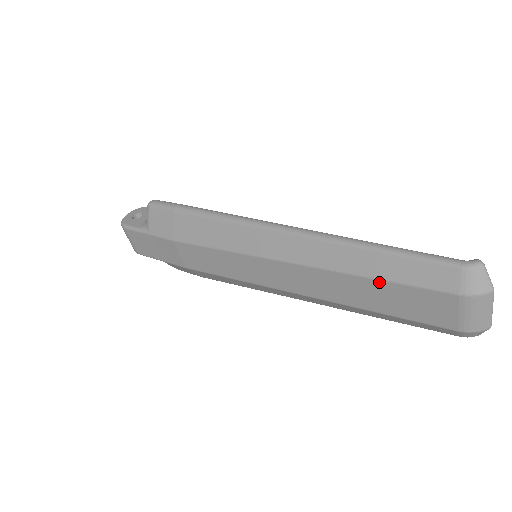
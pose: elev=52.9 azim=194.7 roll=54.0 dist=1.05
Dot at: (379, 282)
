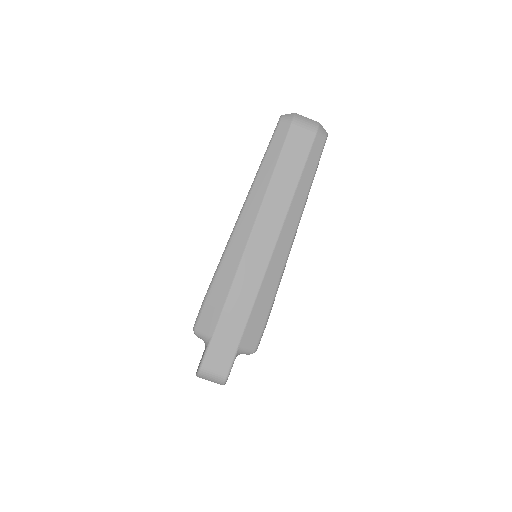
Dot at: (279, 162)
